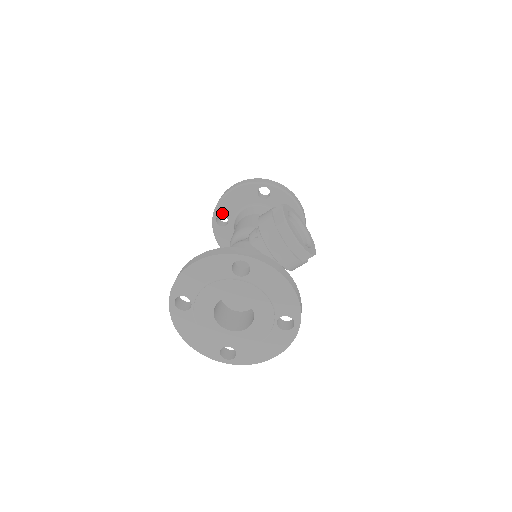
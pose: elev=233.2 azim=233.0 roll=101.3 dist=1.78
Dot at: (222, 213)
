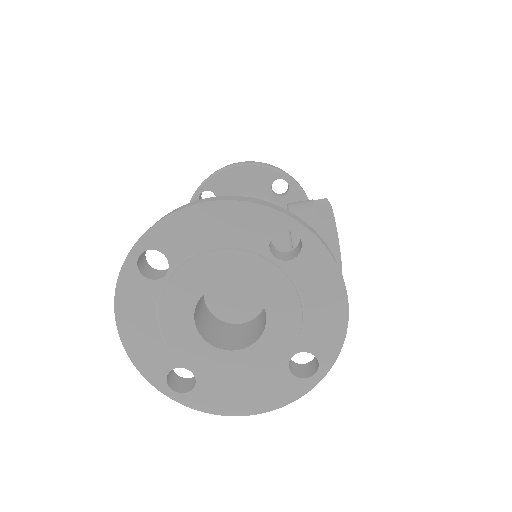
Dot at: (213, 189)
